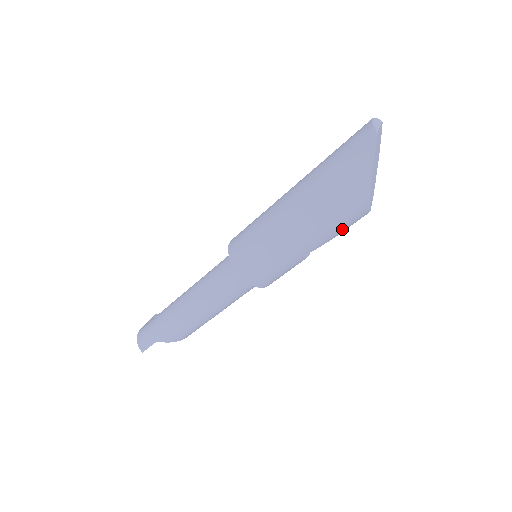
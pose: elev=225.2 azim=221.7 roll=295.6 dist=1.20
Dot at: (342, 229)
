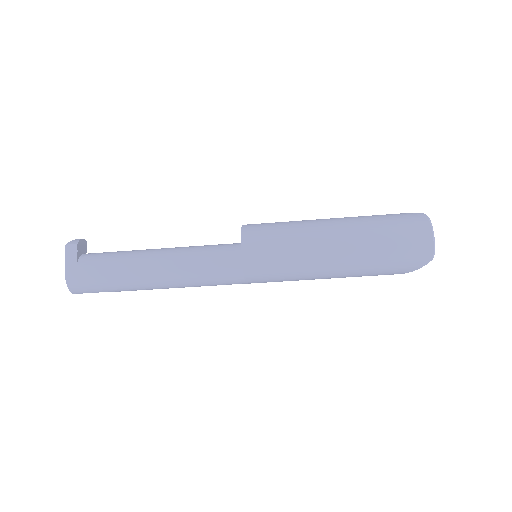
Dot at: occluded
